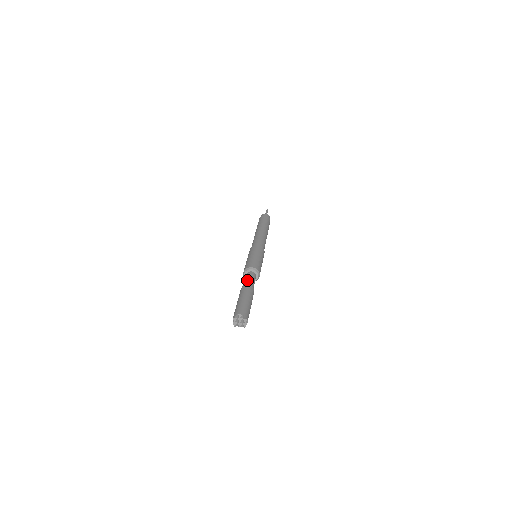
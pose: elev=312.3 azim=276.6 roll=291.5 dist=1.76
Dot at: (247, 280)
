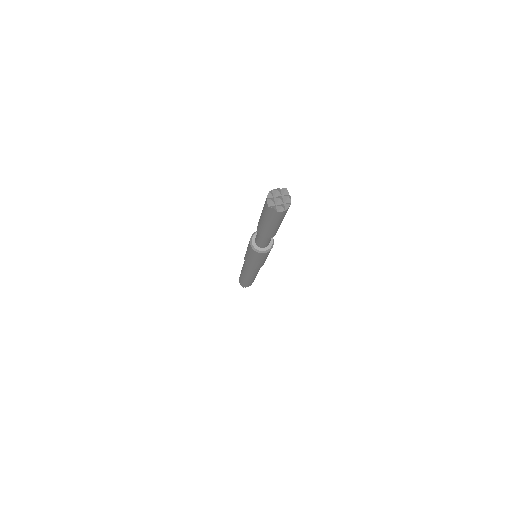
Dot at: occluded
